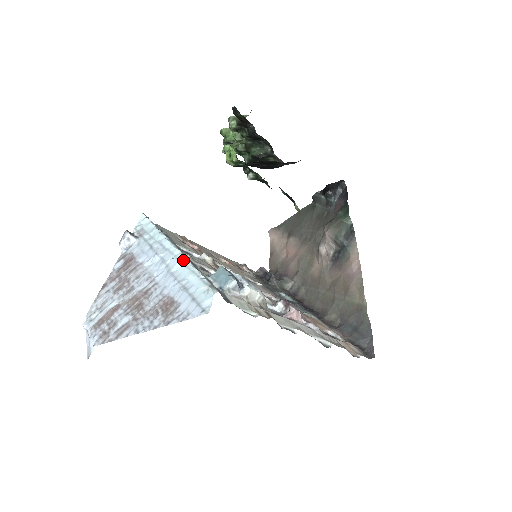
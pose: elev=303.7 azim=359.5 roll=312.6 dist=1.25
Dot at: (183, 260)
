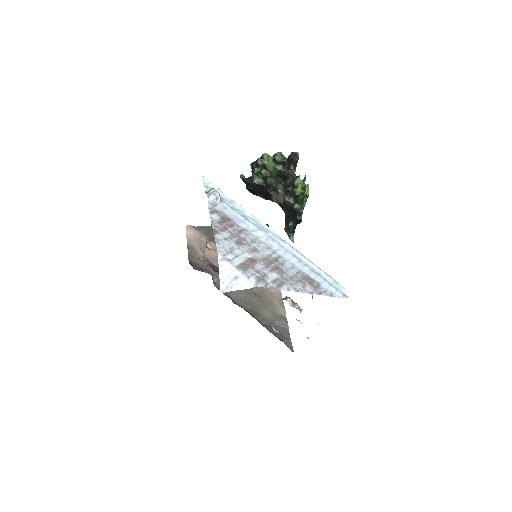
Dot at: (295, 249)
